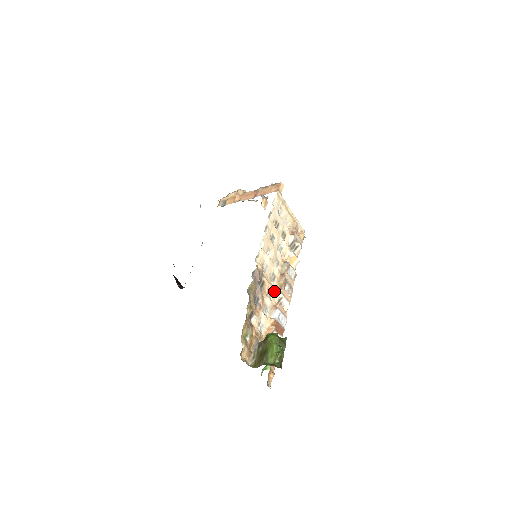
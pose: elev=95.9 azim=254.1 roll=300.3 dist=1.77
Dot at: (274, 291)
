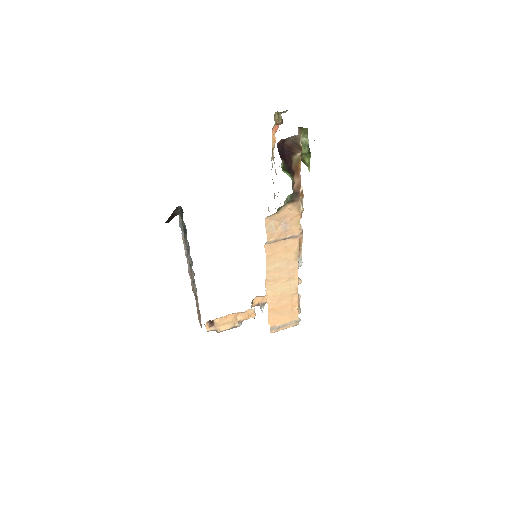
Dot at: occluded
